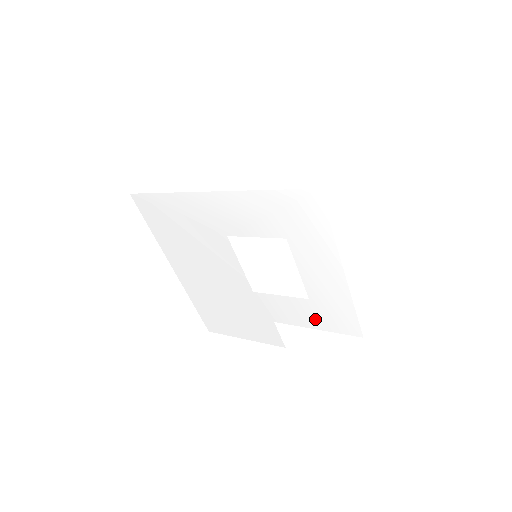
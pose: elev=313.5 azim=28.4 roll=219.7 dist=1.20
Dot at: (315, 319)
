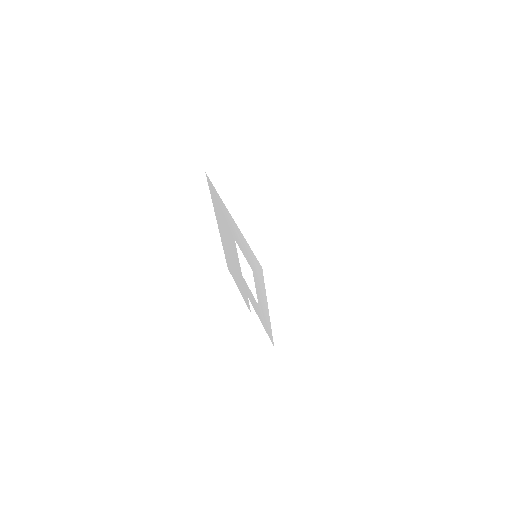
Dot at: (260, 316)
